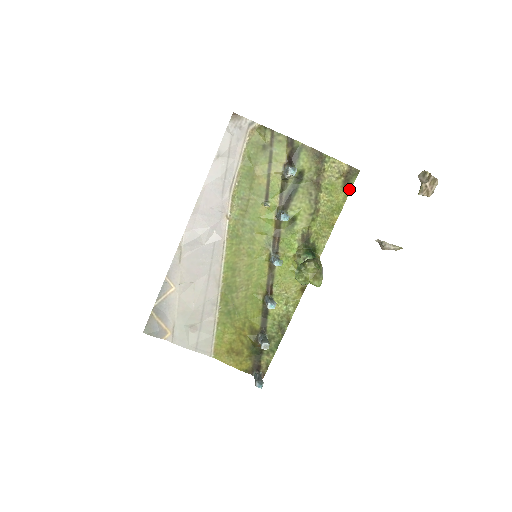
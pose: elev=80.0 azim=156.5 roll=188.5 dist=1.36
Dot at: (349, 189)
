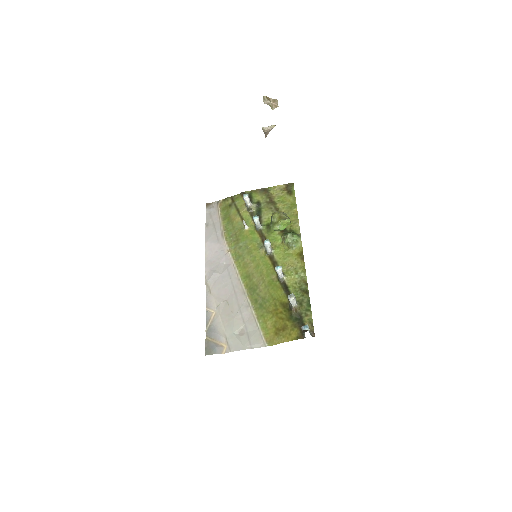
Dot at: (293, 194)
